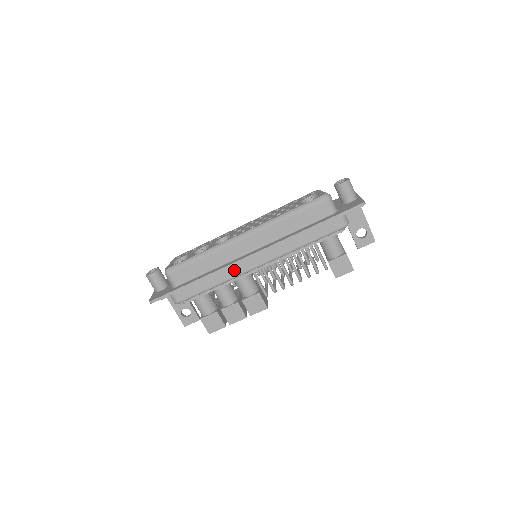
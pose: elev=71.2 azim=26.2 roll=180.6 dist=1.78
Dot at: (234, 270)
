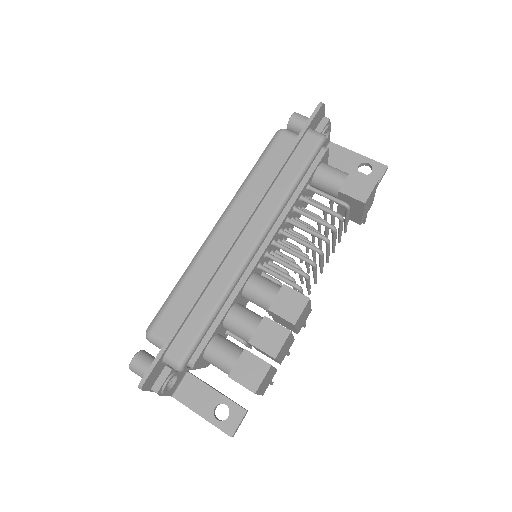
Dot at: (228, 268)
